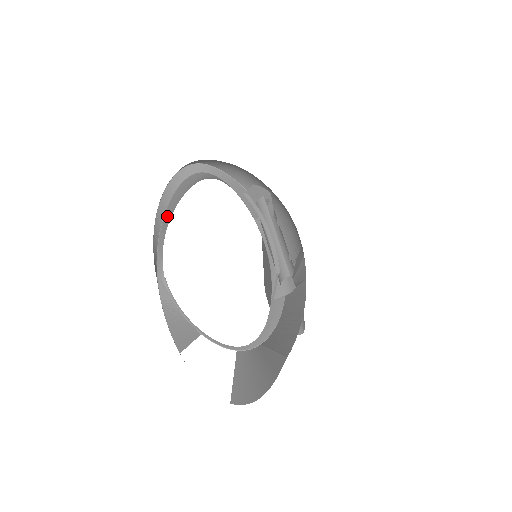
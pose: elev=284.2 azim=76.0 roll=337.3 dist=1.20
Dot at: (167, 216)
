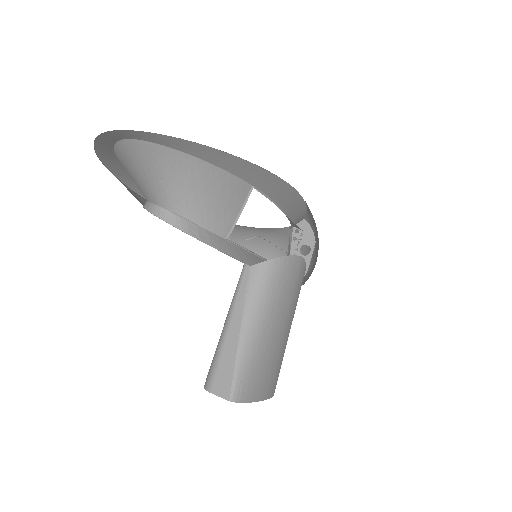
Dot at: occluded
